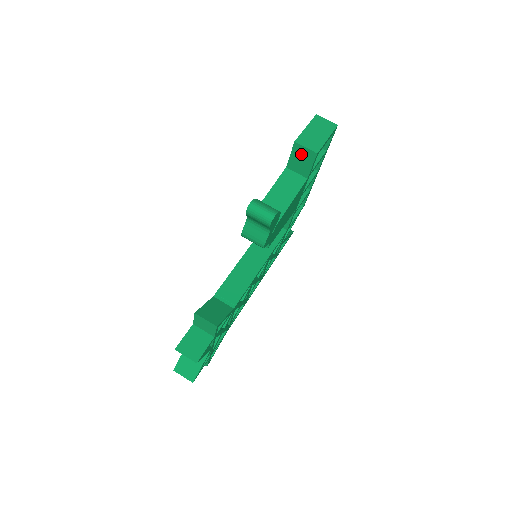
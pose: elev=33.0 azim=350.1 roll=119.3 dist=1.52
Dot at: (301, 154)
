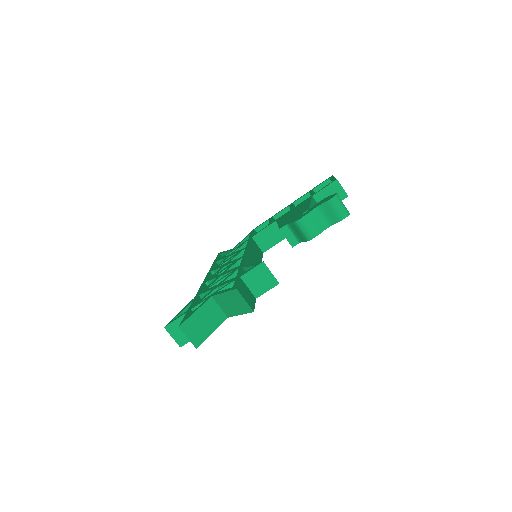
Dot at: (334, 191)
